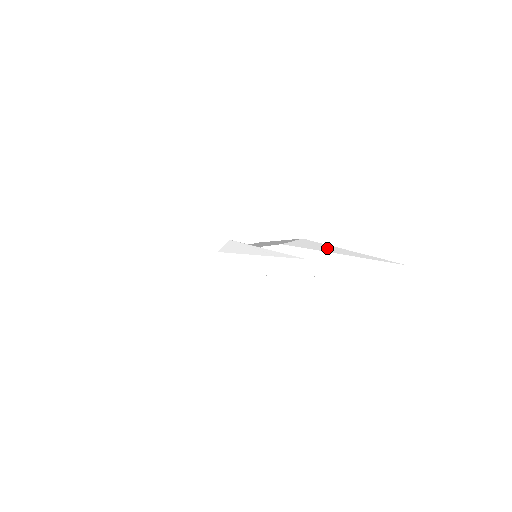
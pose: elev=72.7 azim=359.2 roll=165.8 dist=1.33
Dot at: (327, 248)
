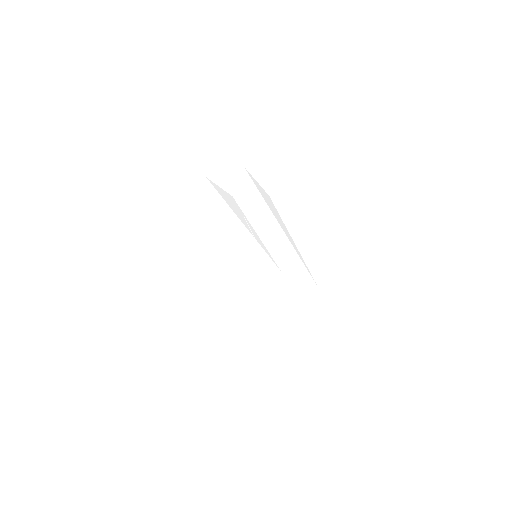
Dot at: (281, 222)
